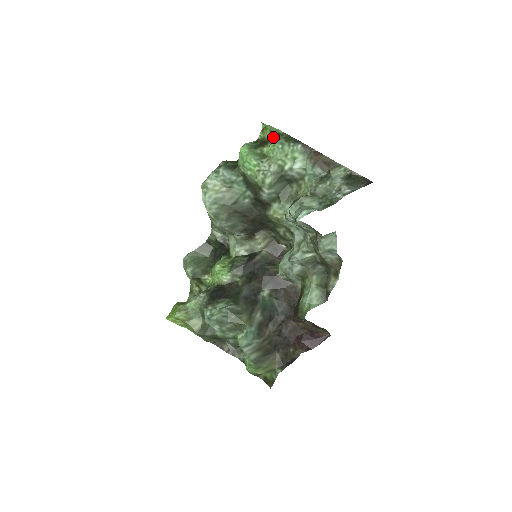
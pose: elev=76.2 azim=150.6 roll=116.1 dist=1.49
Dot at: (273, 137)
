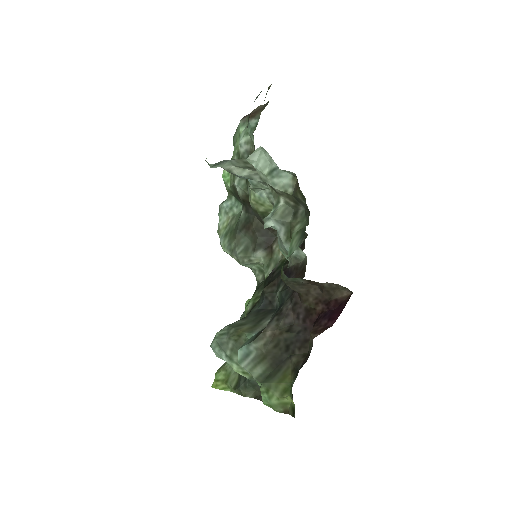
Dot at: occluded
